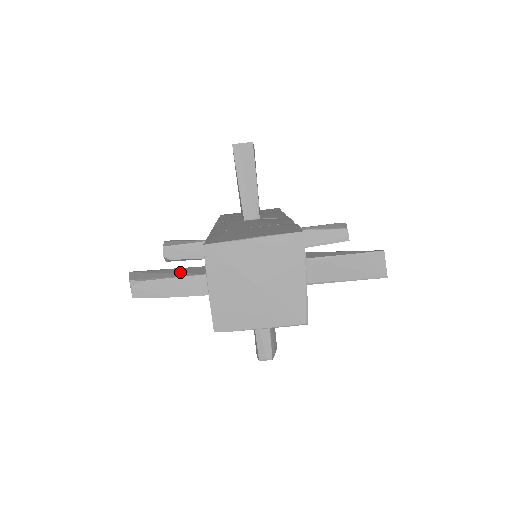
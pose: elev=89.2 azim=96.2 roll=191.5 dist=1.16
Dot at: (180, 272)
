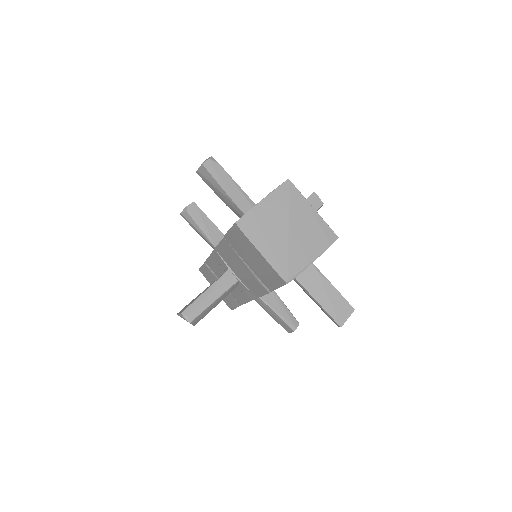
Dot at: occluded
